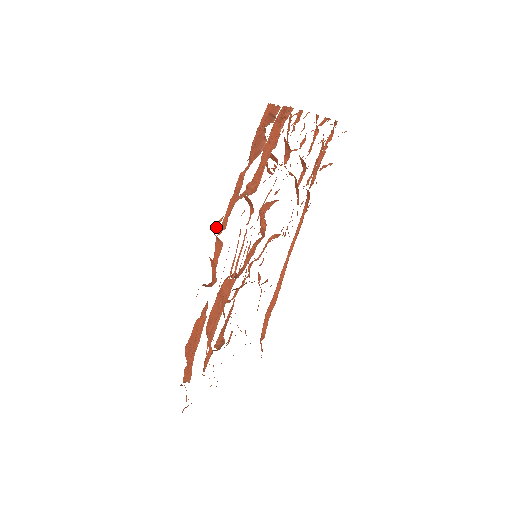
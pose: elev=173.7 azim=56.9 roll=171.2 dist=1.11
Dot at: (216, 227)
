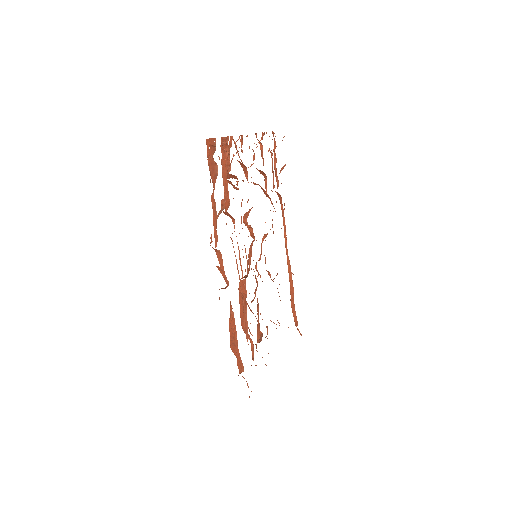
Dot at: (210, 242)
